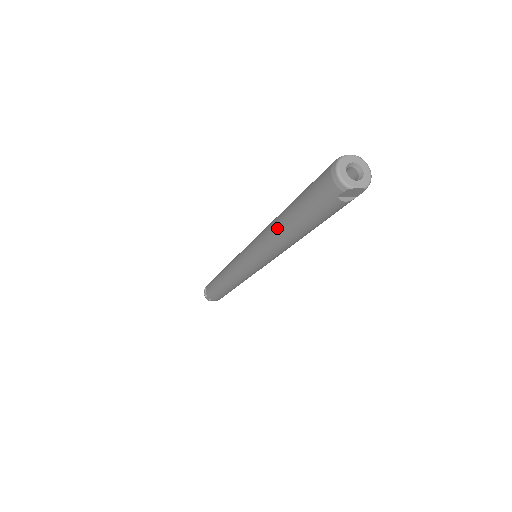
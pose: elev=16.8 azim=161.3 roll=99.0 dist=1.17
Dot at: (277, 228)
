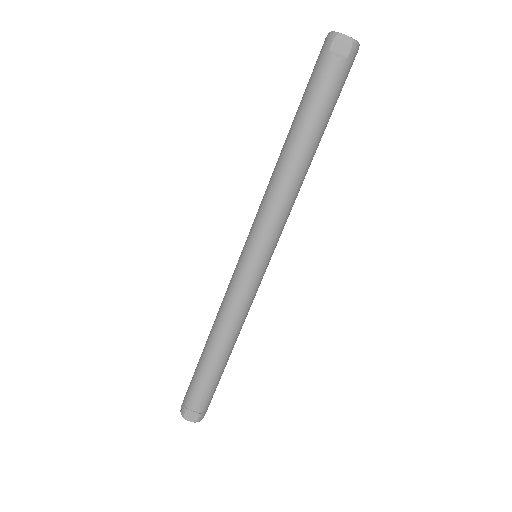
Dot at: (280, 154)
